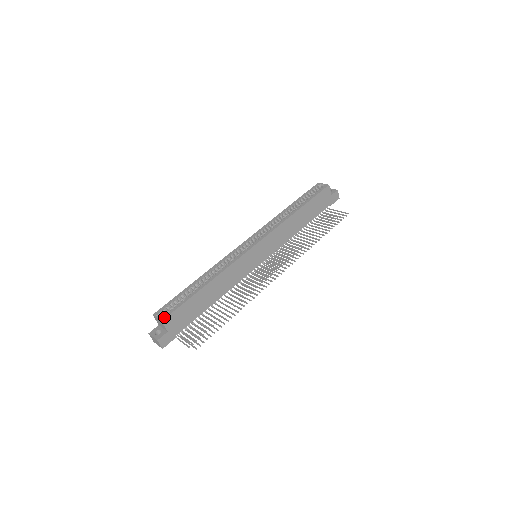
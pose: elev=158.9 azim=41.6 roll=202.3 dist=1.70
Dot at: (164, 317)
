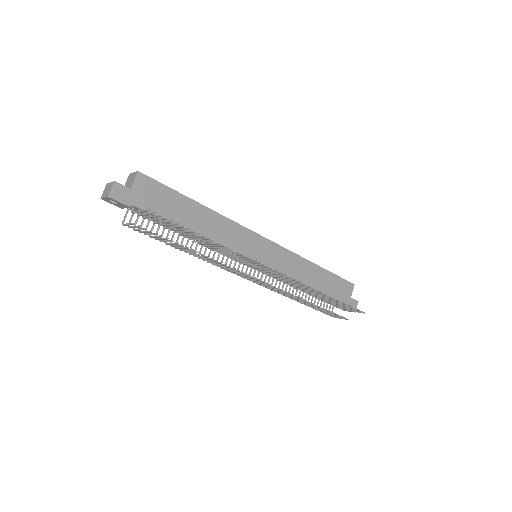
Dot at: occluded
